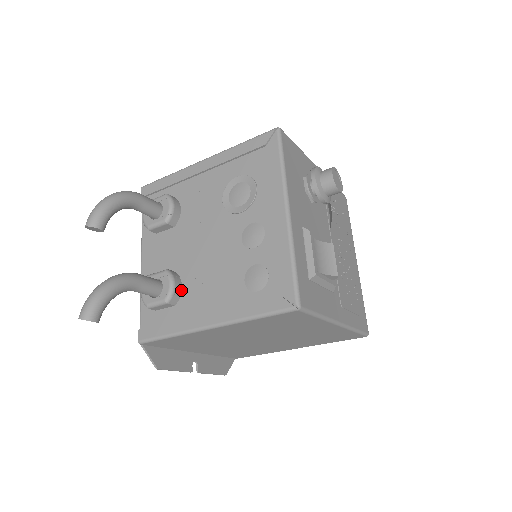
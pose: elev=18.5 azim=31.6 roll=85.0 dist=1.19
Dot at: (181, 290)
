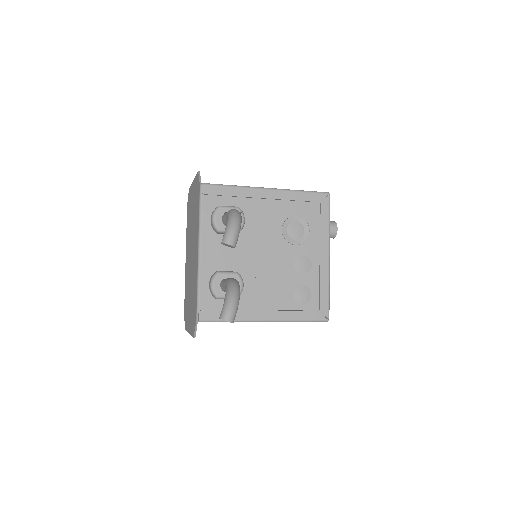
Dot at: occluded
